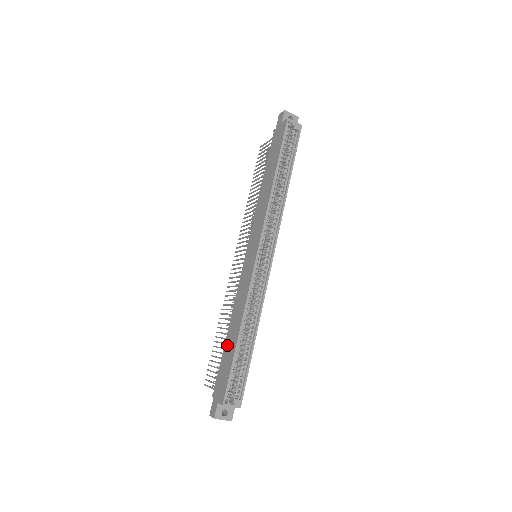
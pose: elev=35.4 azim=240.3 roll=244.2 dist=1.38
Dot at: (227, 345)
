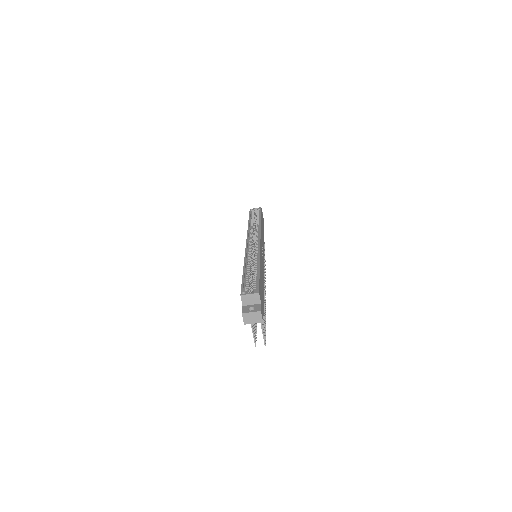
Dot at: occluded
